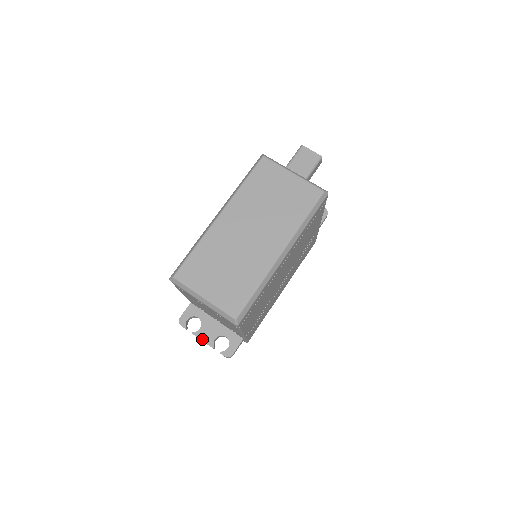
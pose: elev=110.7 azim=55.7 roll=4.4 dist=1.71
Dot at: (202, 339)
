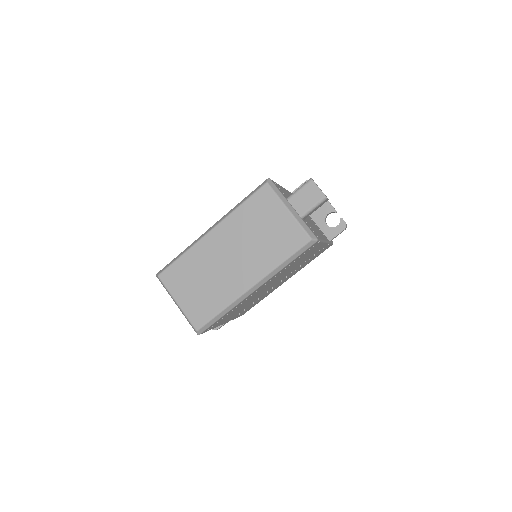
Dot at: occluded
